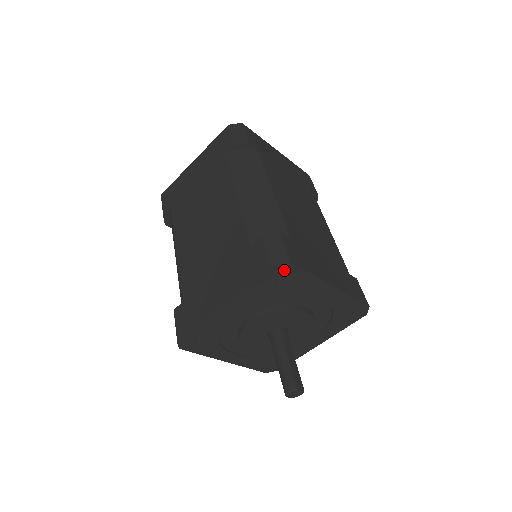
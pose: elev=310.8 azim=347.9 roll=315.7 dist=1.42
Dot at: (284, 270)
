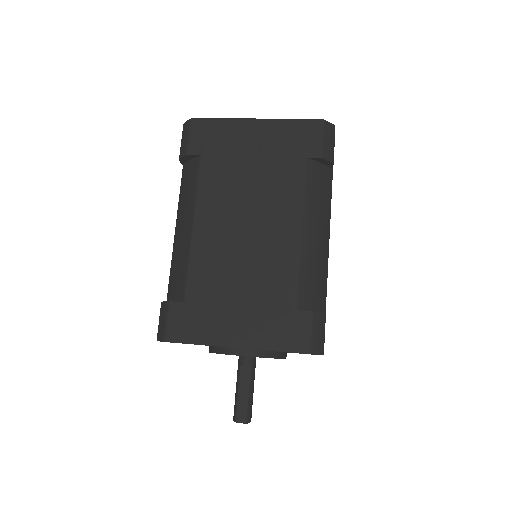
Dot at: occluded
